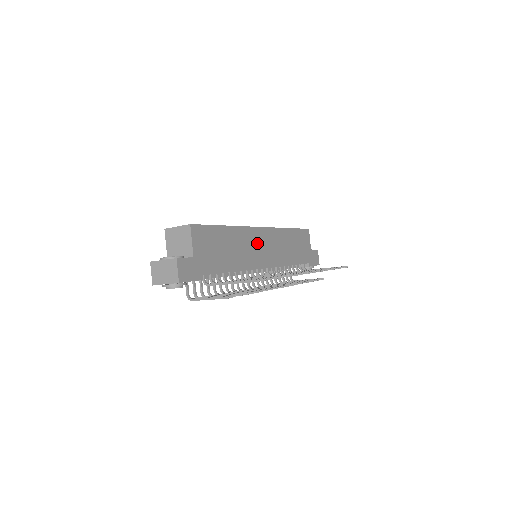
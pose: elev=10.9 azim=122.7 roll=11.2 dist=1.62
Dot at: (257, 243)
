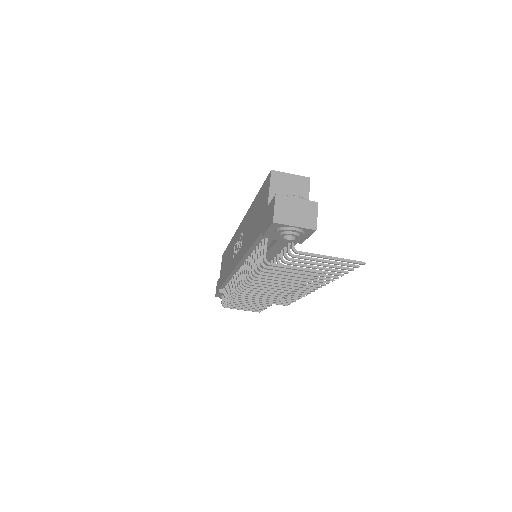
Dot at: occluded
